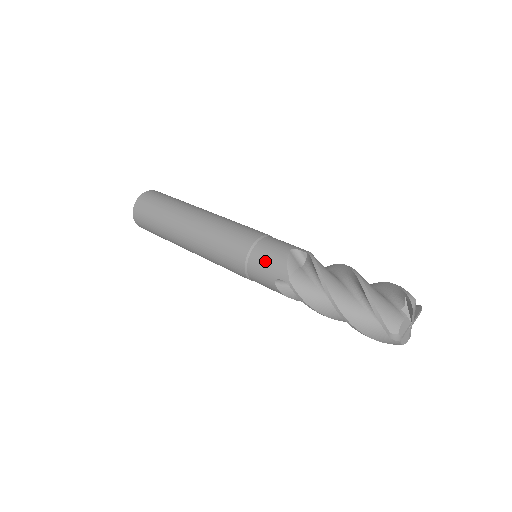
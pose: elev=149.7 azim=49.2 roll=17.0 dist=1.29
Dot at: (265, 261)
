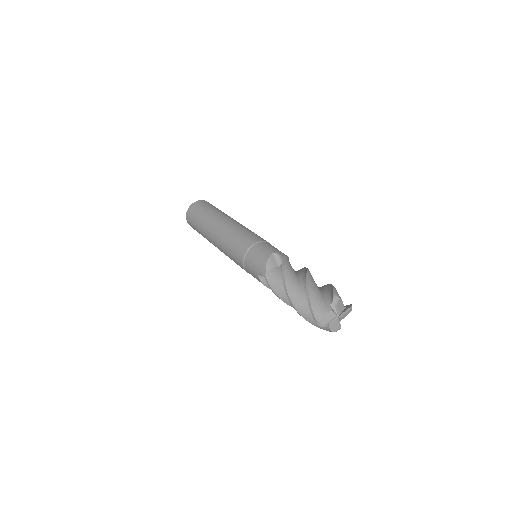
Dot at: (254, 260)
